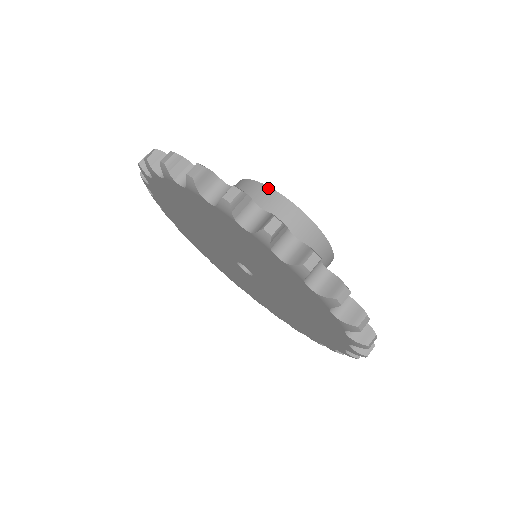
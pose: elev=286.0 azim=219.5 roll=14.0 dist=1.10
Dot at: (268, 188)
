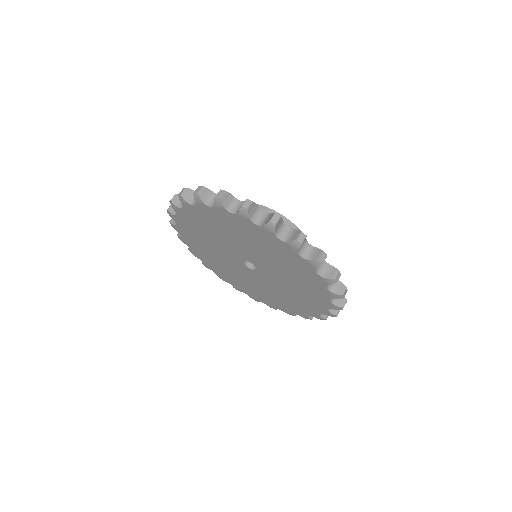
Dot at: occluded
